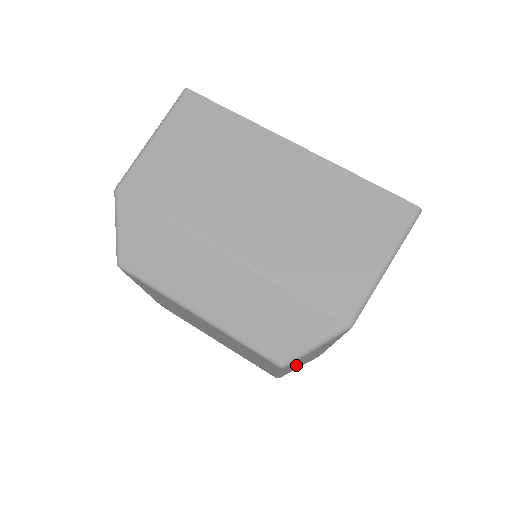
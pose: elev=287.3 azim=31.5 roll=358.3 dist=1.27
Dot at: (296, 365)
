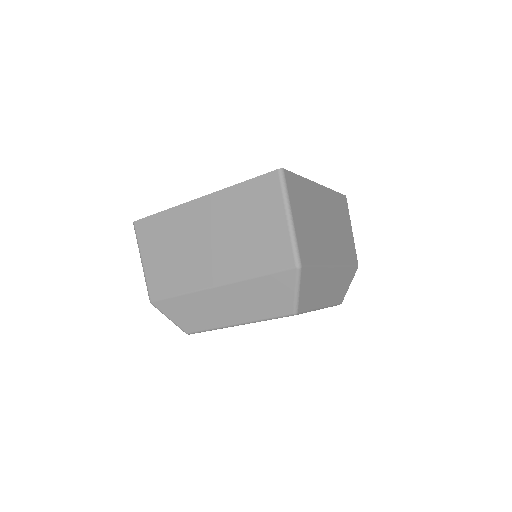
Dot at: (325, 296)
